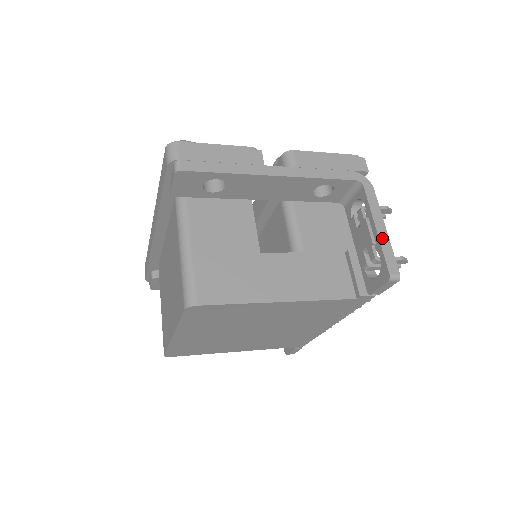
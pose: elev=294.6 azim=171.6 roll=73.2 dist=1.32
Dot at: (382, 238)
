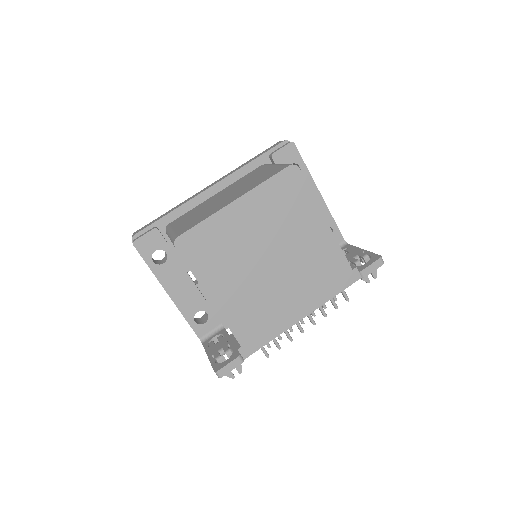
Dot at: occluded
